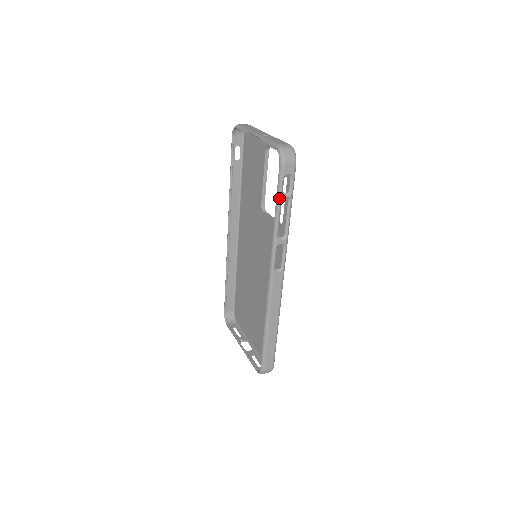
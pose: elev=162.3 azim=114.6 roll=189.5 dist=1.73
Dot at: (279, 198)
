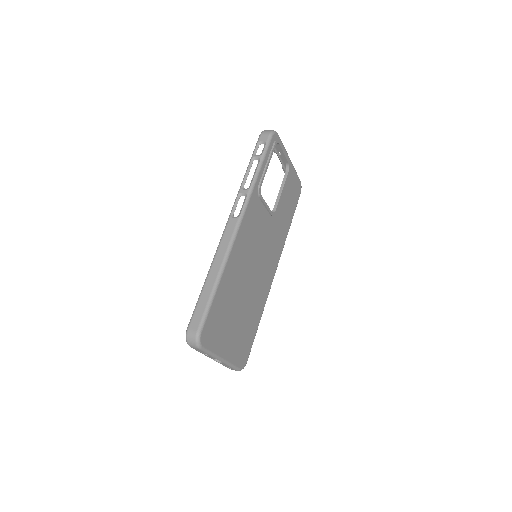
Dot at: (251, 158)
